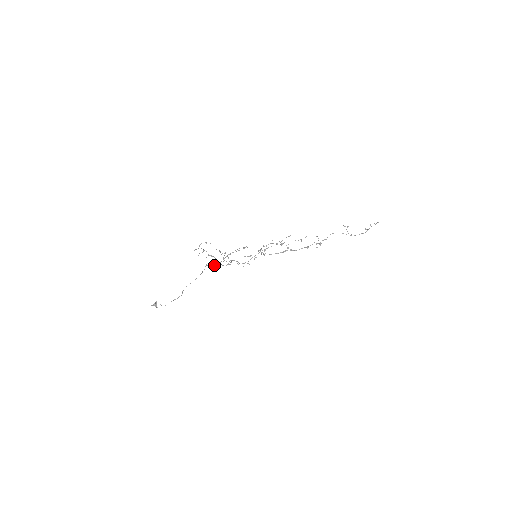
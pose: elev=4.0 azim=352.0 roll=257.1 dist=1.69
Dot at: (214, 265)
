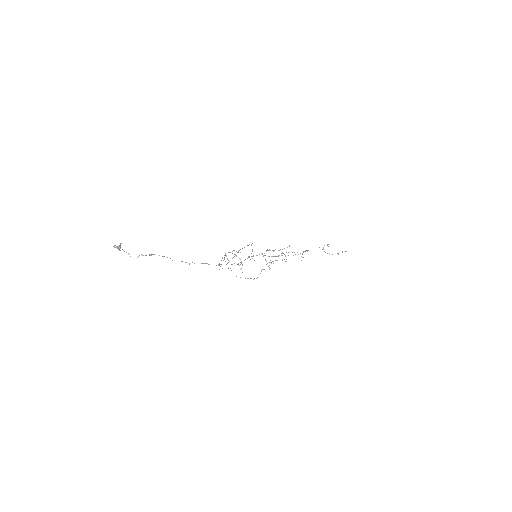
Dot at: occluded
